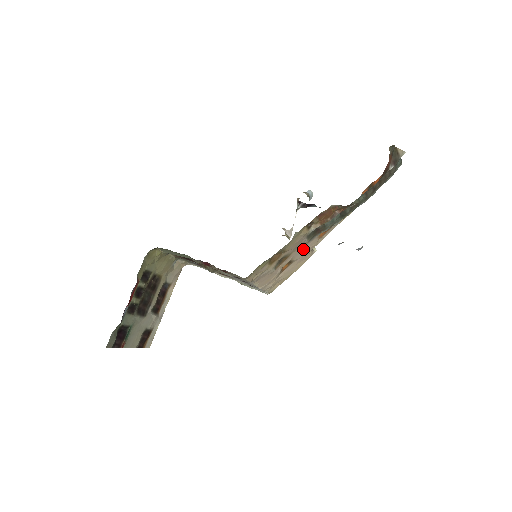
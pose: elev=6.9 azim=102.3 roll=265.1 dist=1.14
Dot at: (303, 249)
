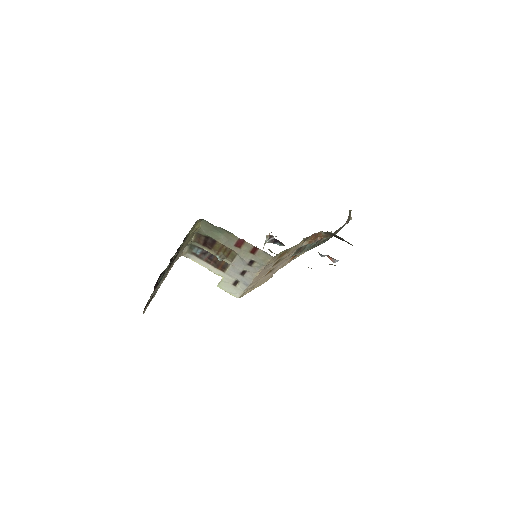
Dot at: (281, 264)
